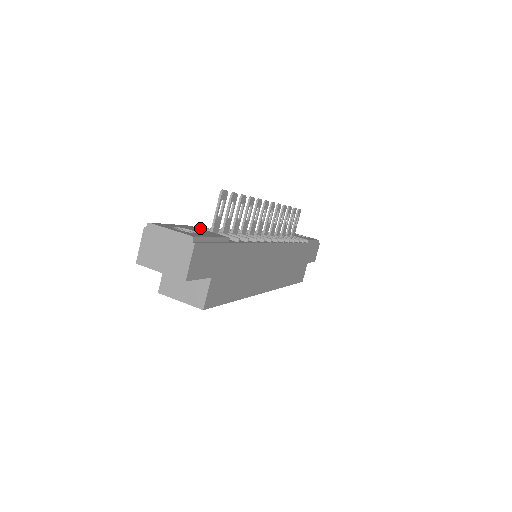
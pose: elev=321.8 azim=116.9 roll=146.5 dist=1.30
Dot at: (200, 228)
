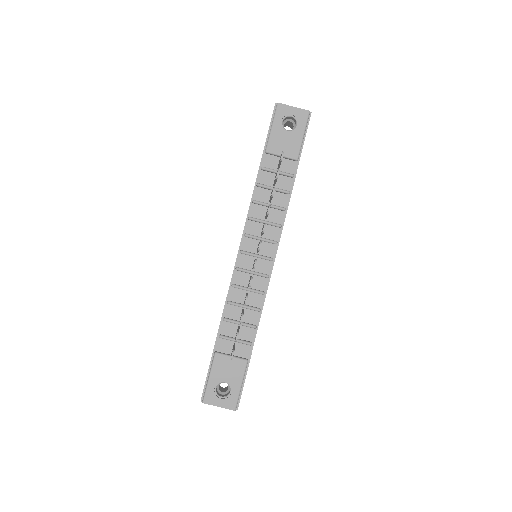
Dot at: (219, 338)
